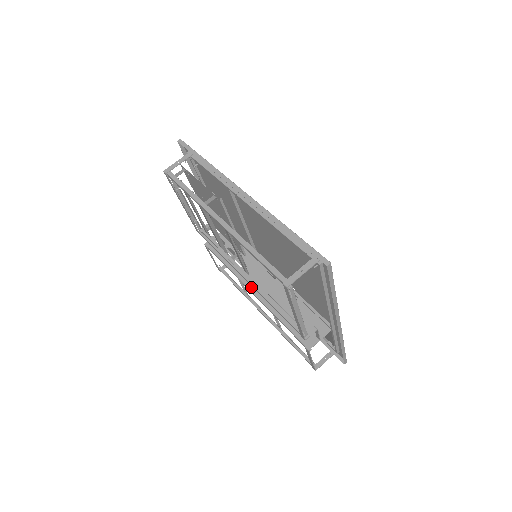
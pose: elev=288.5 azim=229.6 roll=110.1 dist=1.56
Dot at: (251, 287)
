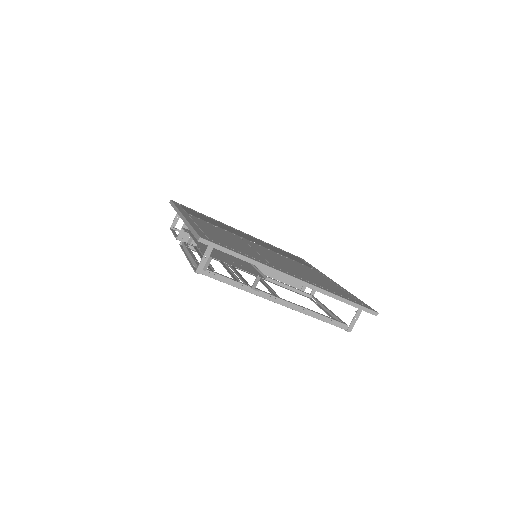
Dot at: occluded
